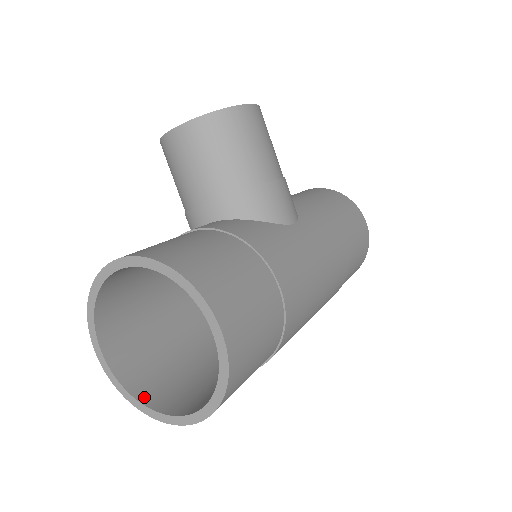
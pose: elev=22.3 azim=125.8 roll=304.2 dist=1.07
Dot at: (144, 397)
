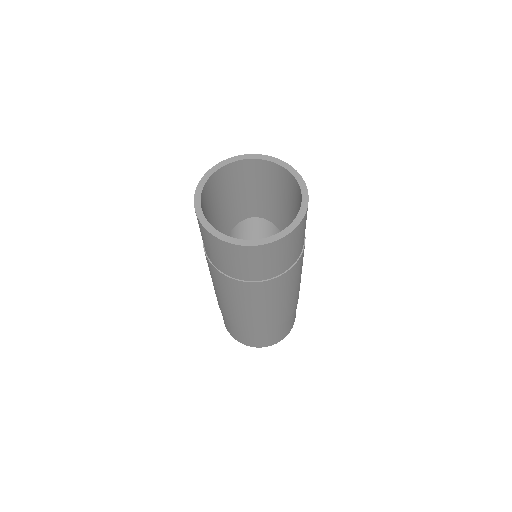
Dot at: (218, 233)
